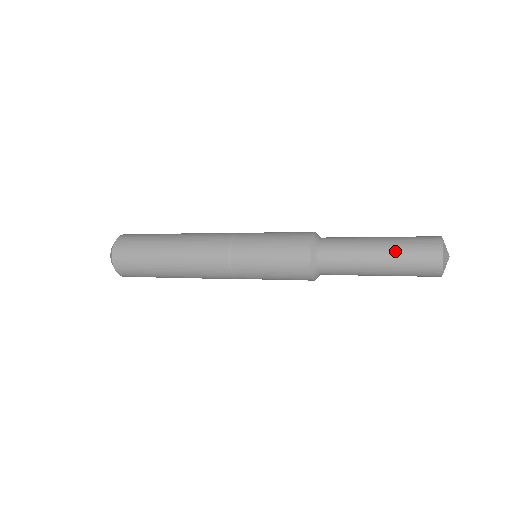
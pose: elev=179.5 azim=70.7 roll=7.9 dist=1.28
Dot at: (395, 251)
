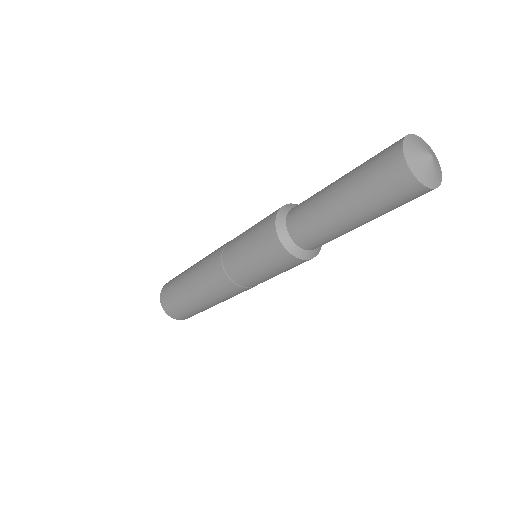
Dot at: (354, 170)
